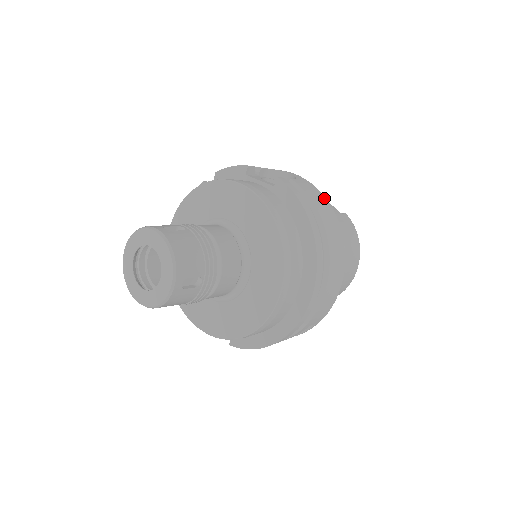
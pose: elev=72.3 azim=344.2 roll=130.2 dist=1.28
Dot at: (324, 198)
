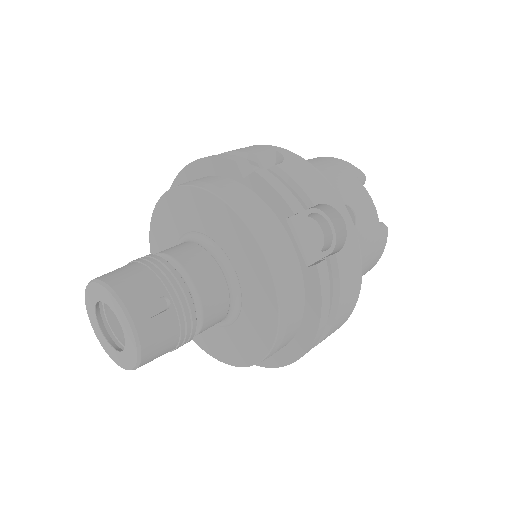
Dot at: (360, 276)
